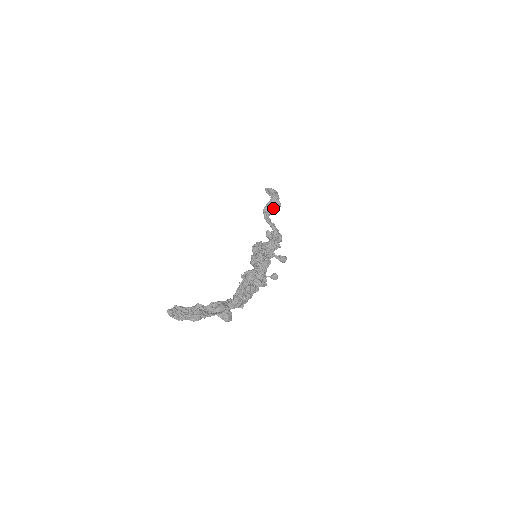
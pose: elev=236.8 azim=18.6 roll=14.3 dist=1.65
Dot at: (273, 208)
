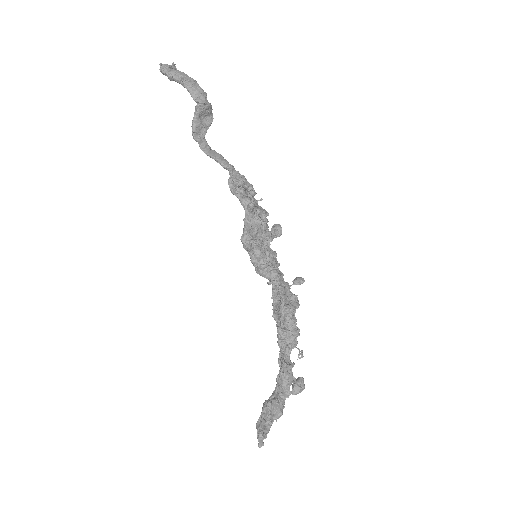
Dot at: (206, 122)
